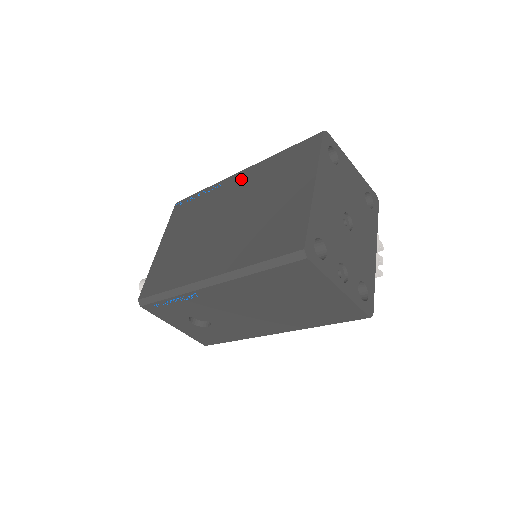
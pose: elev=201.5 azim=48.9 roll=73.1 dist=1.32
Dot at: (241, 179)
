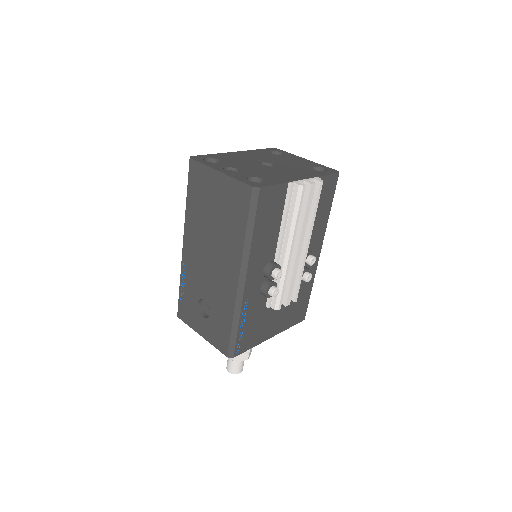
Dot at: occluded
